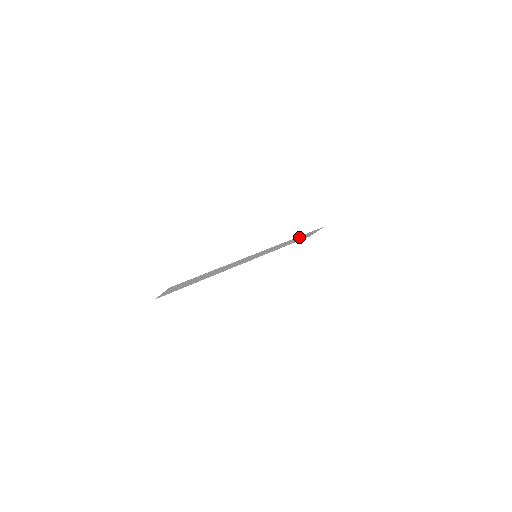
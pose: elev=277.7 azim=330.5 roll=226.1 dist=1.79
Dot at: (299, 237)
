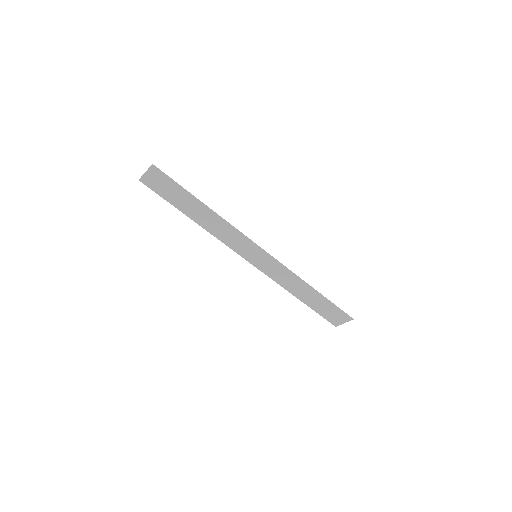
Dot at: (316, 295)
